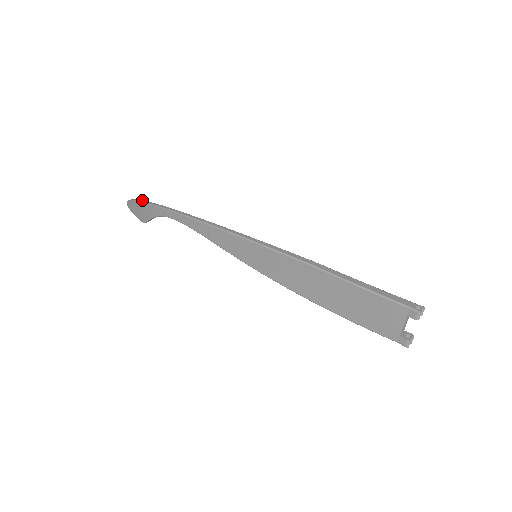
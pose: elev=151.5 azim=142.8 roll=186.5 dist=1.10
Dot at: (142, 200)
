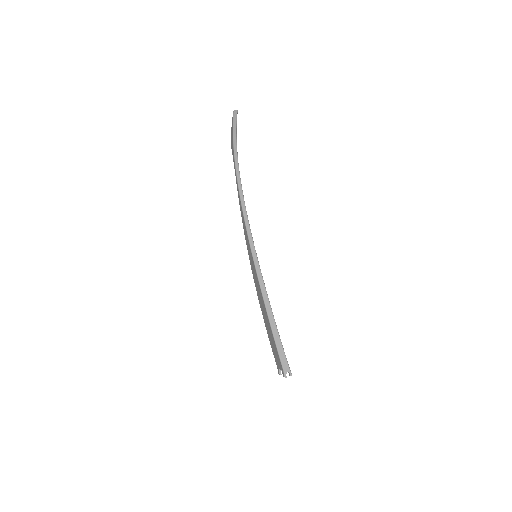
Dot at: (235, 131)
